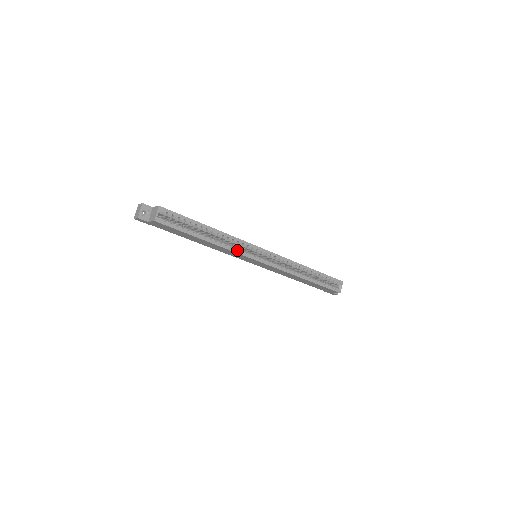
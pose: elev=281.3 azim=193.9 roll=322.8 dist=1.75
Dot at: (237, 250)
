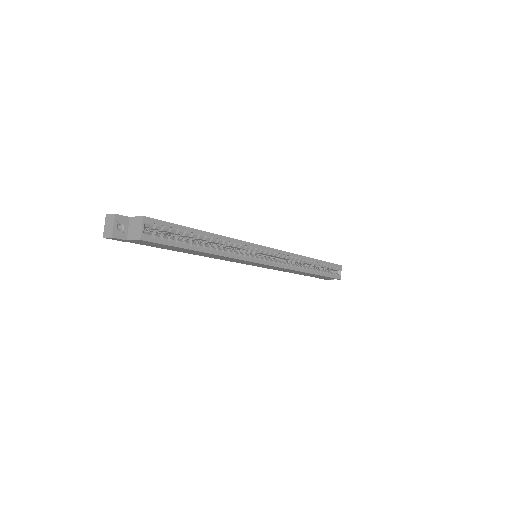
Dot at: (241, 256)
